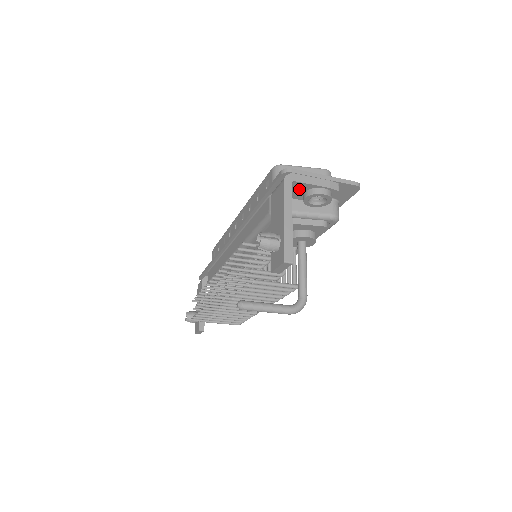
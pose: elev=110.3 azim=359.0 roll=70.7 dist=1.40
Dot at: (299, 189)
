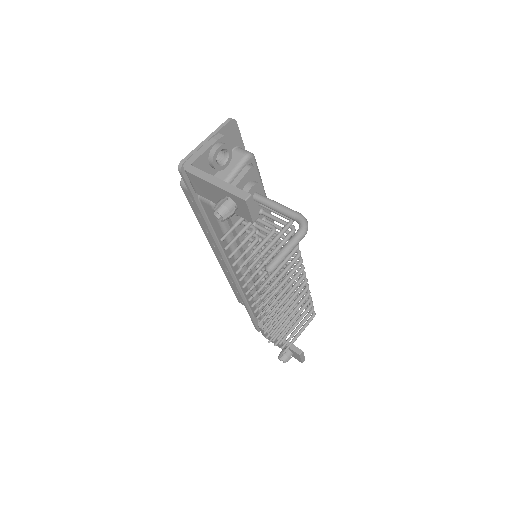
Dot at: (203, 166)
